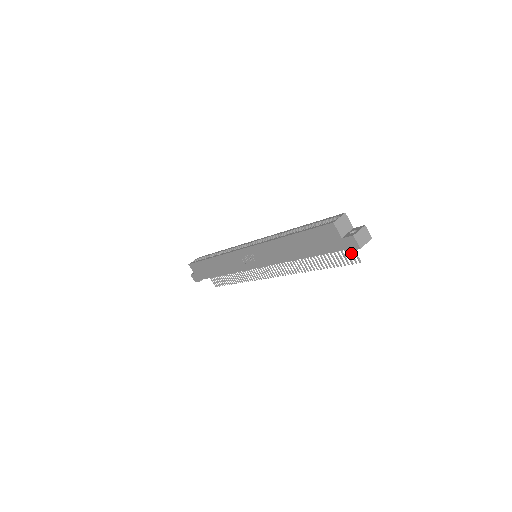
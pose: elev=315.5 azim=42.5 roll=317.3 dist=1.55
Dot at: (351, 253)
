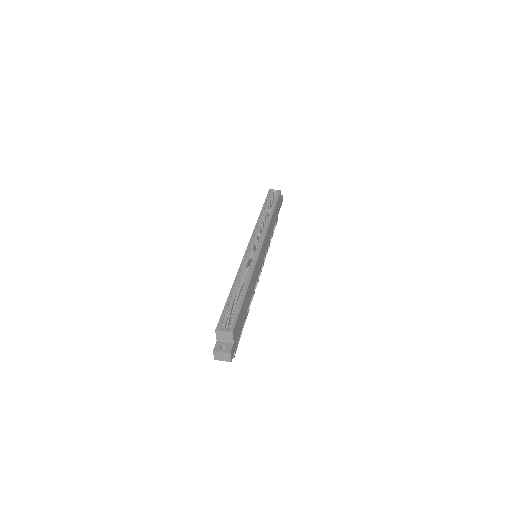
Dot at: occluded
